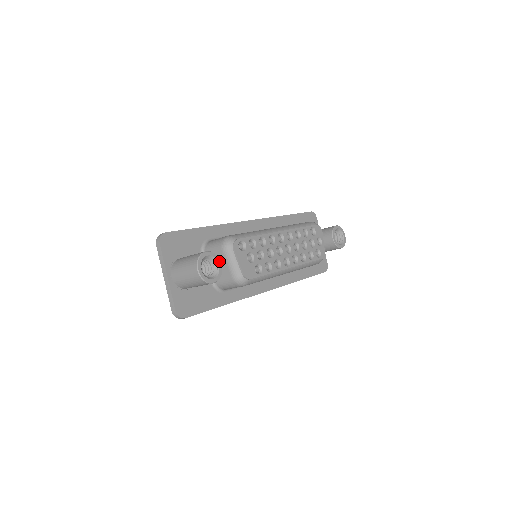
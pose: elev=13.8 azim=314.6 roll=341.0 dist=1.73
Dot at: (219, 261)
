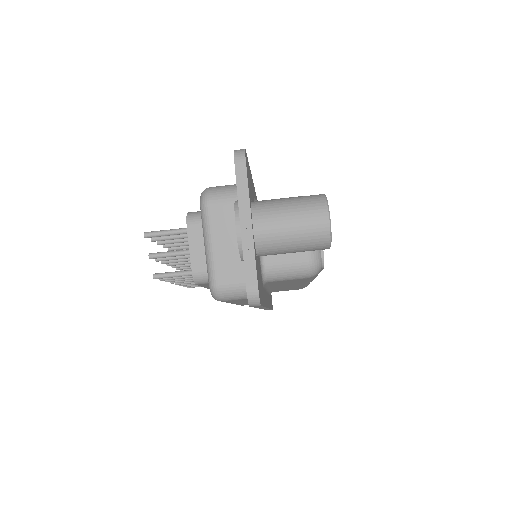
Dot at: occluded
